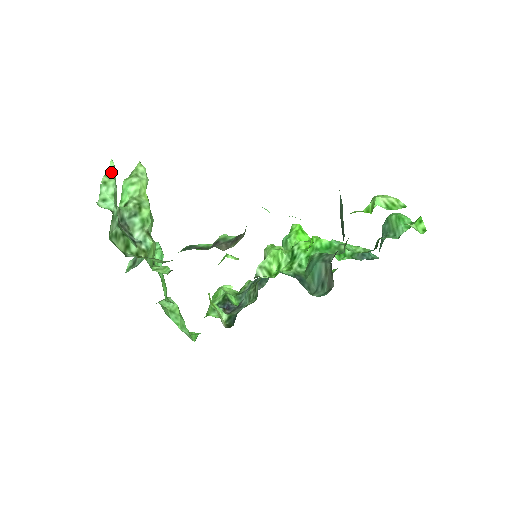
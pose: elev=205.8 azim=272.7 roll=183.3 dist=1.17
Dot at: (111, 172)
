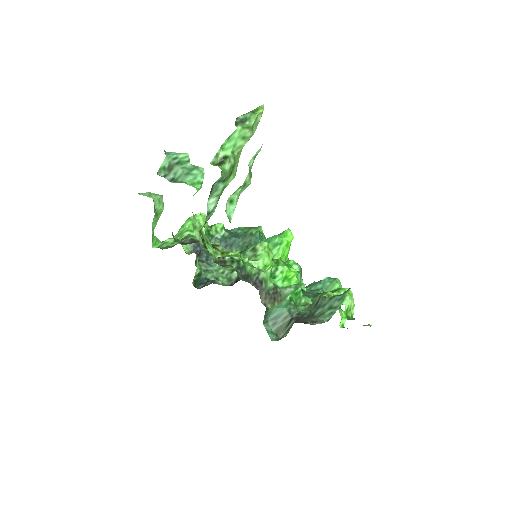
Dot at: (253, 160)
